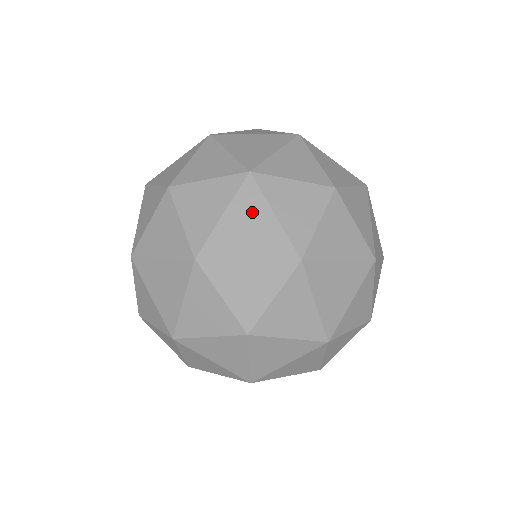
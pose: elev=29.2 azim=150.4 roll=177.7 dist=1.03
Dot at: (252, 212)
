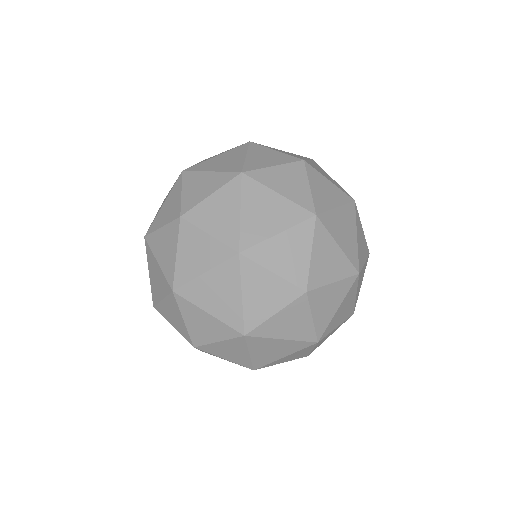
Dot at: (226, 284)
